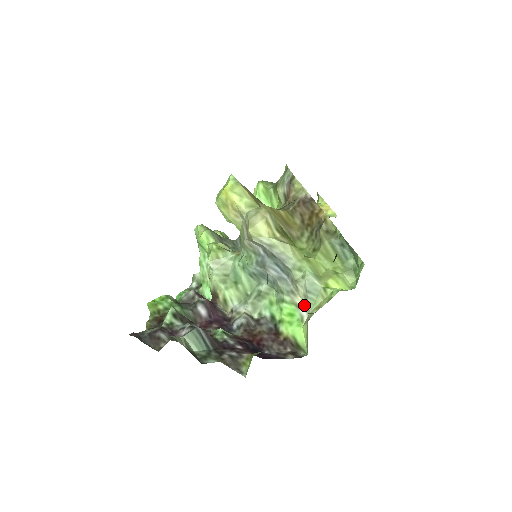
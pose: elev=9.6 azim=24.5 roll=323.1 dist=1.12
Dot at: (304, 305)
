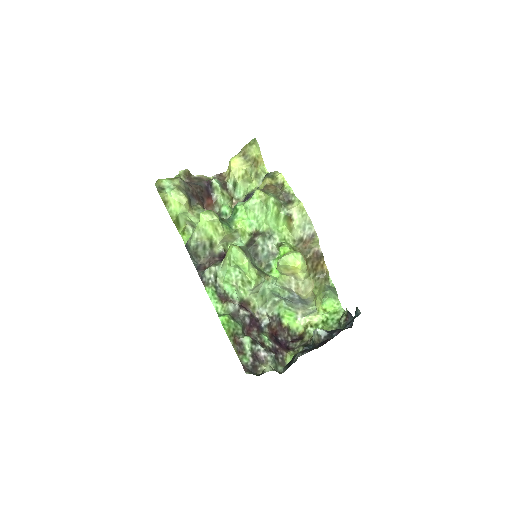
Dot at: (302, 314)
